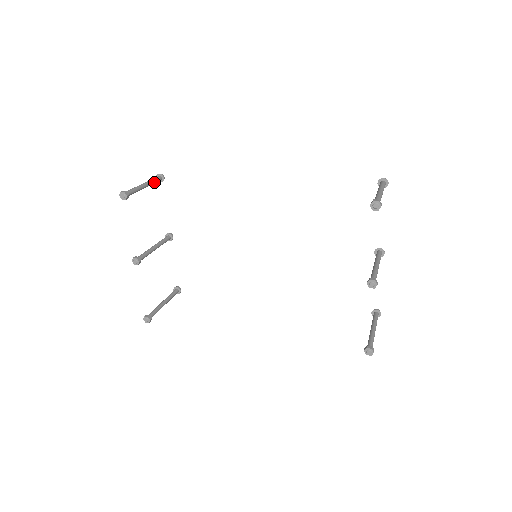
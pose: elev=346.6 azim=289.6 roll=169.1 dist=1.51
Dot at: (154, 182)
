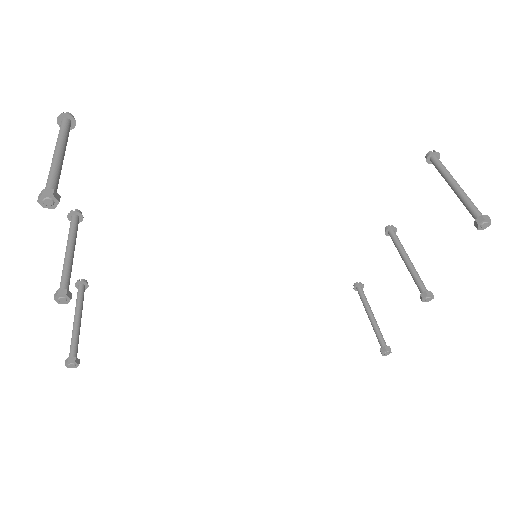
Dot at: (67, 138)
